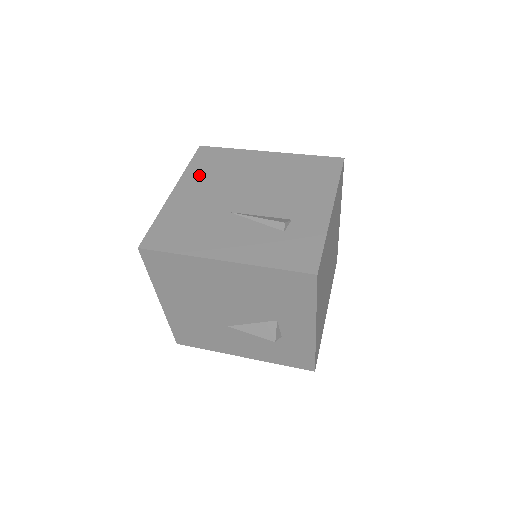
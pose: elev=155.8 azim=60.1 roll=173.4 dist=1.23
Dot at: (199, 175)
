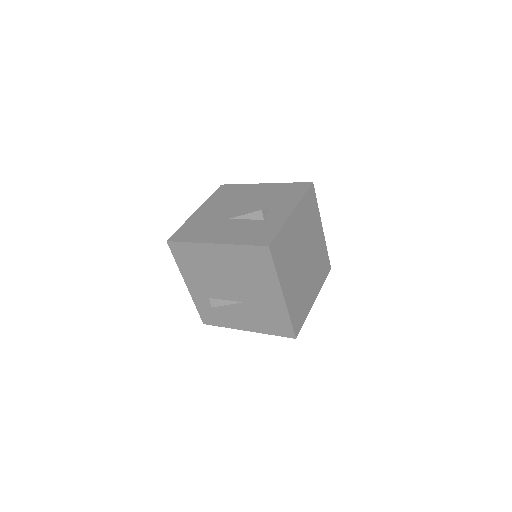
Dot at: occluded
